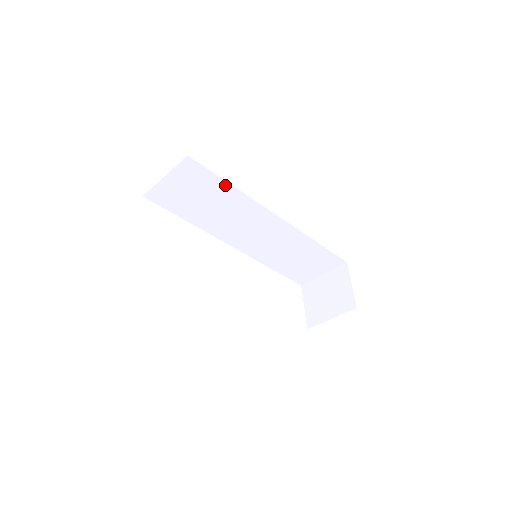
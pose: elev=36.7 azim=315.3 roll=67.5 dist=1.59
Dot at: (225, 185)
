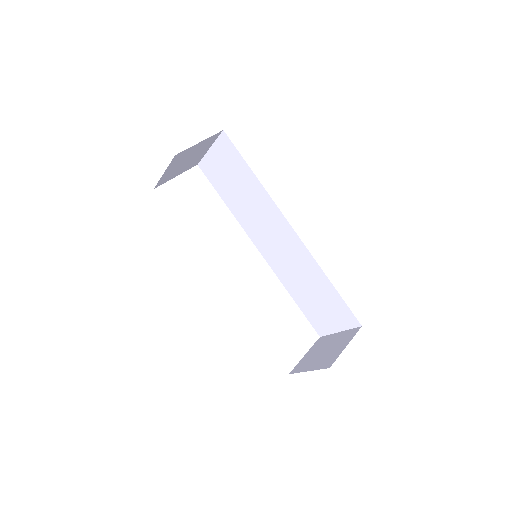
Dot at: (250, 172)
